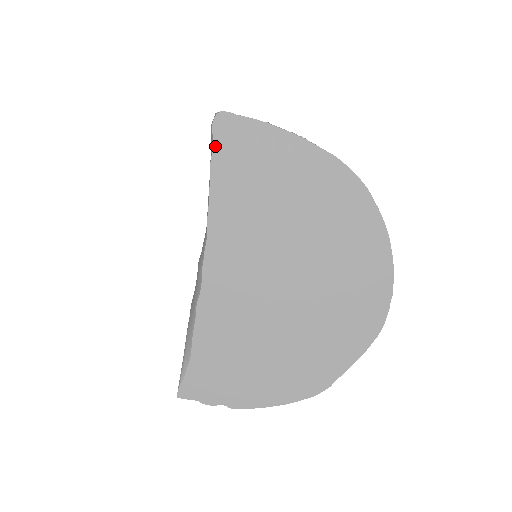
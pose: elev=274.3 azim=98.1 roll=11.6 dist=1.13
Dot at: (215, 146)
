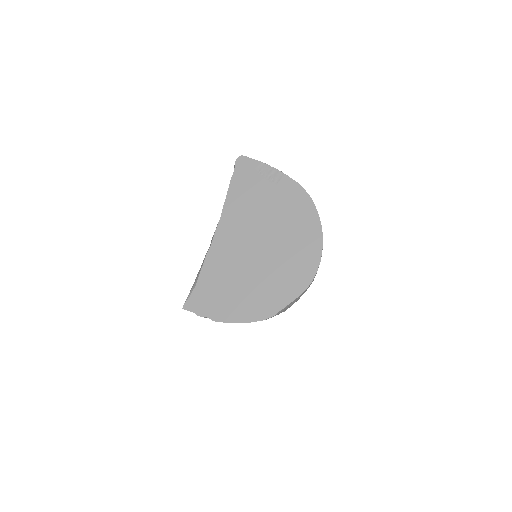
Dot at: (235, 172)
